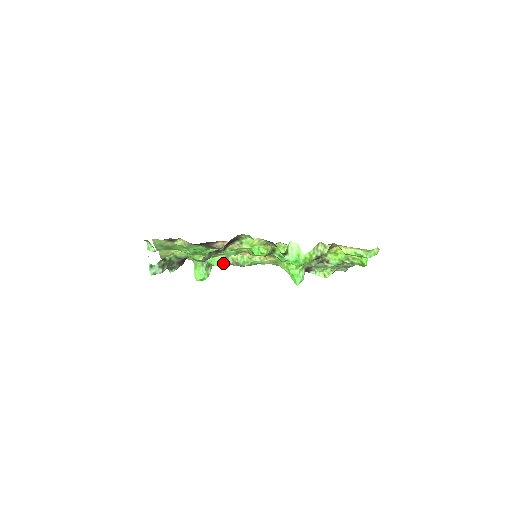
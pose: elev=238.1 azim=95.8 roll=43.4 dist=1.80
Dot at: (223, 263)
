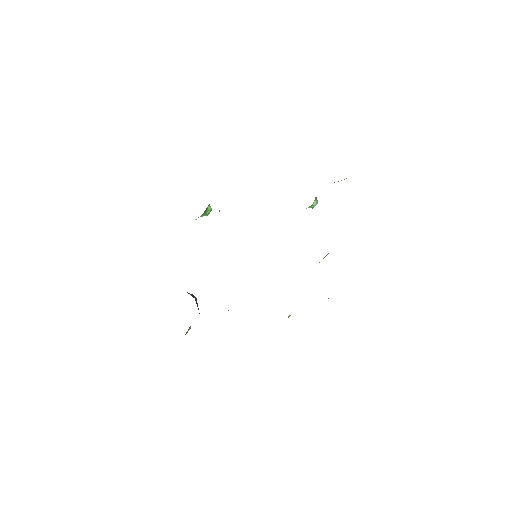
Dot at: occluded
